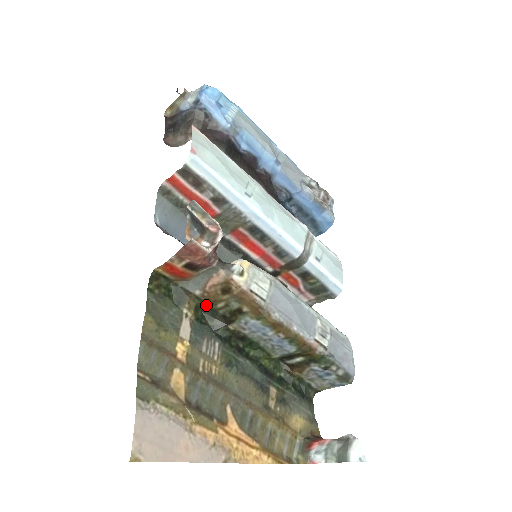
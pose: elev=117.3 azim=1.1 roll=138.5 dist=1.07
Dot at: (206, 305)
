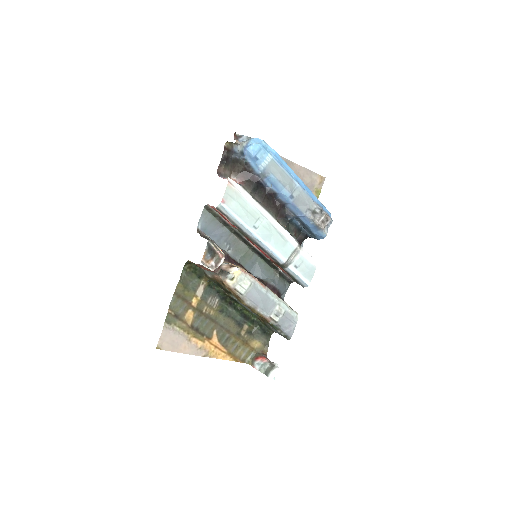
Dot at: (215, 280)
